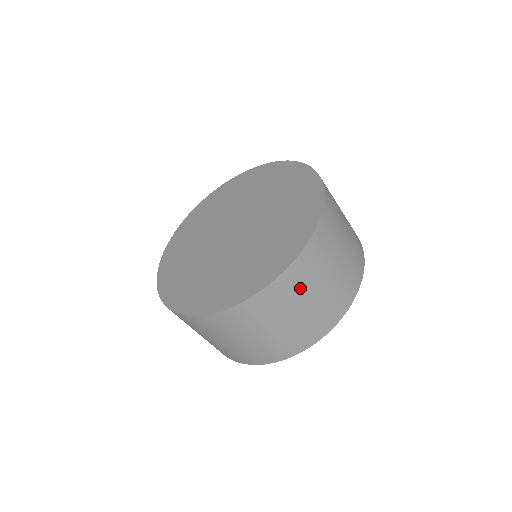
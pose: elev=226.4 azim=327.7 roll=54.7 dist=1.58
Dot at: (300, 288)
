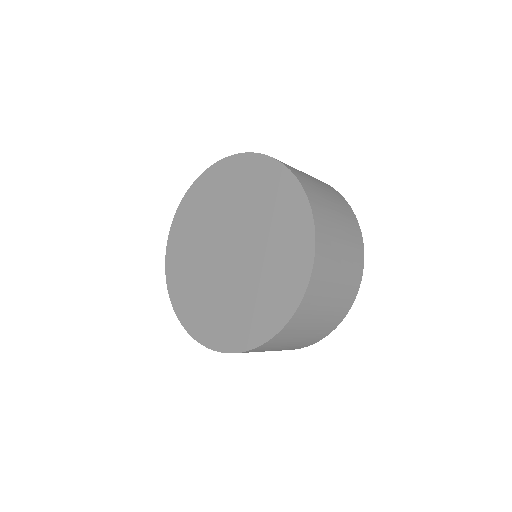
Dot at: occluded
